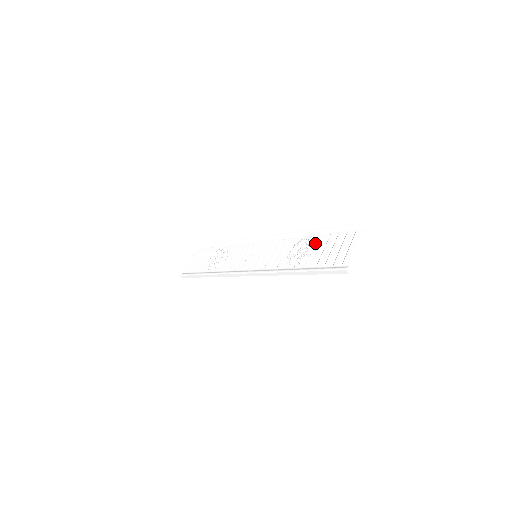
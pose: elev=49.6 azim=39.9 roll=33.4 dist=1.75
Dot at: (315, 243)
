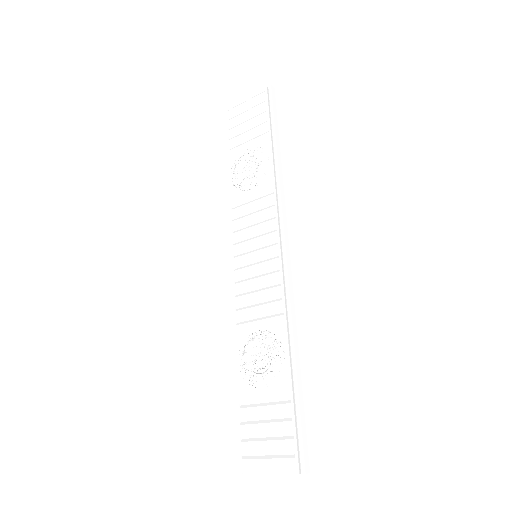
Dot at: (272, 381)
